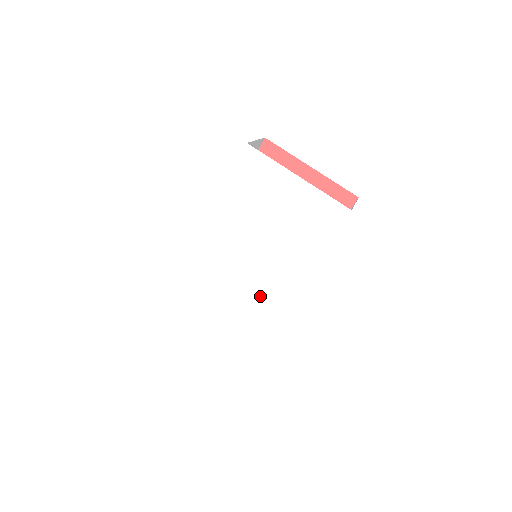
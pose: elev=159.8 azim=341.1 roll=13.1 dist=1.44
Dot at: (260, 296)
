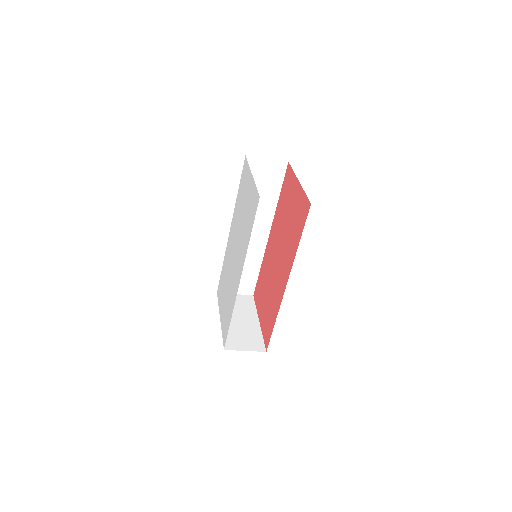
Dot at: (233, 282)
